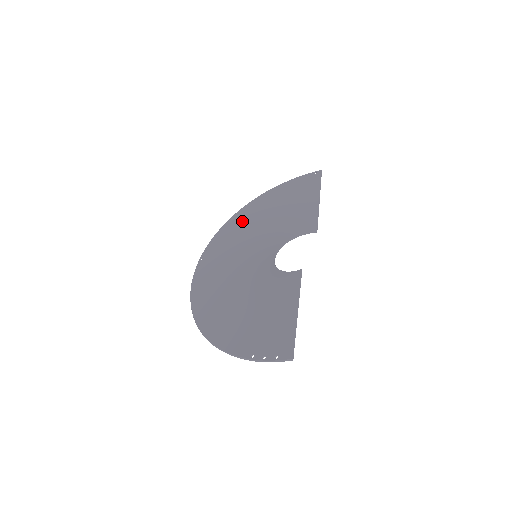
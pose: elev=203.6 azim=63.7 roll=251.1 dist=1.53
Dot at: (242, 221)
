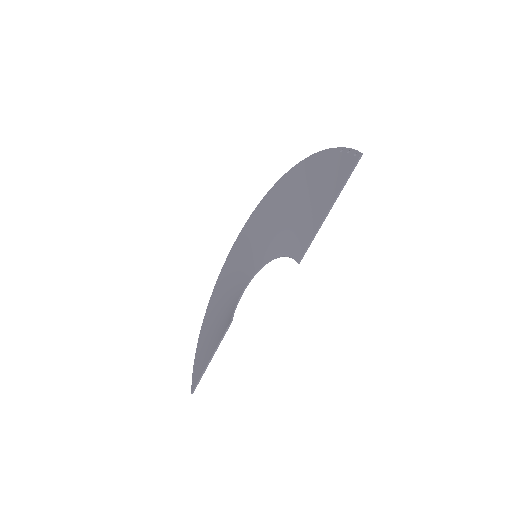
Dot at: (283, 189)
